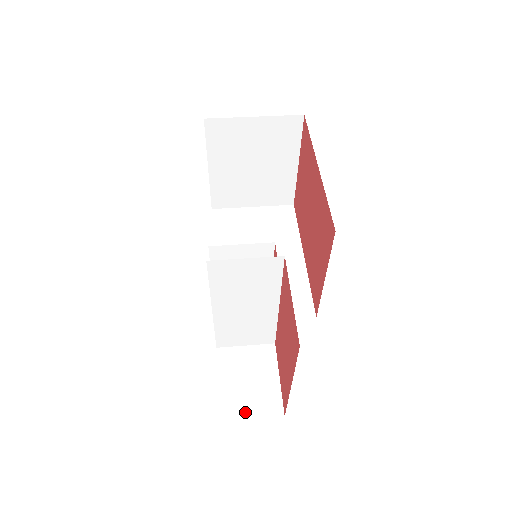
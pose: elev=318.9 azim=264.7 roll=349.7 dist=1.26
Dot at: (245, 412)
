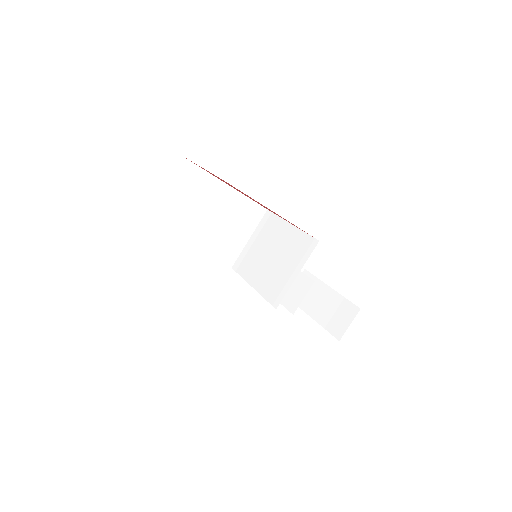
Dot at: occluded
